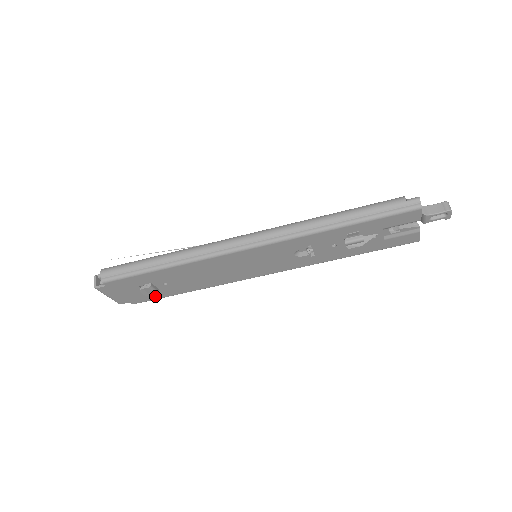
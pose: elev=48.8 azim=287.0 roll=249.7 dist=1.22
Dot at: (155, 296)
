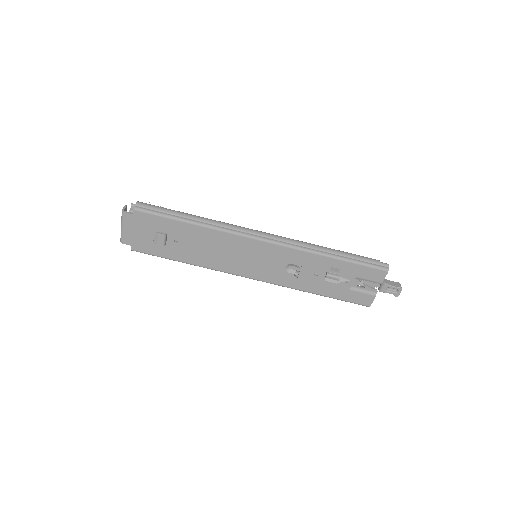
Dot at: (156, 251)
